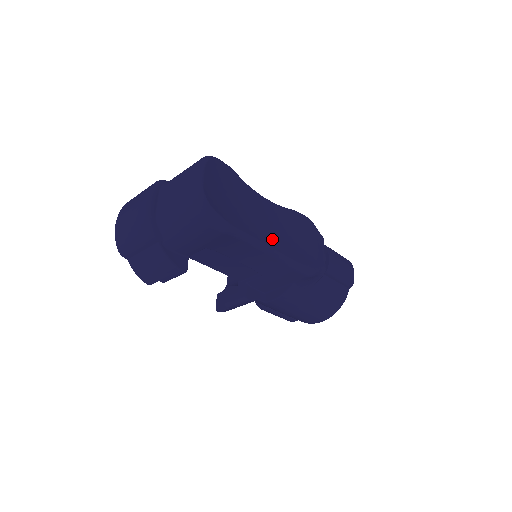
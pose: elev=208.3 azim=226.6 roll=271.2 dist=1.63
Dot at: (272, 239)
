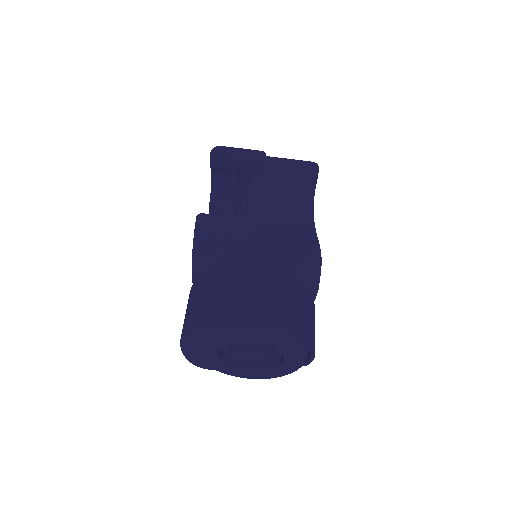
Dot at: occluded
